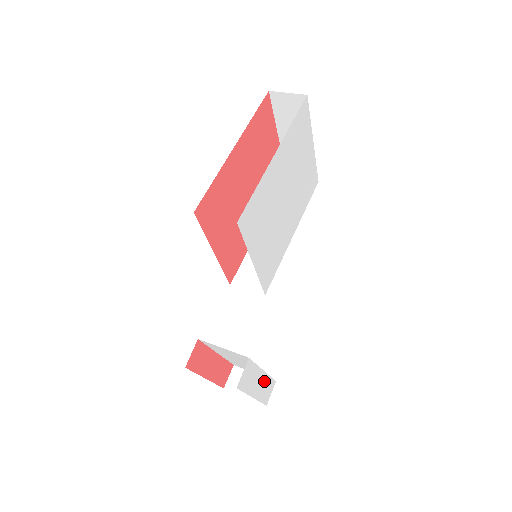
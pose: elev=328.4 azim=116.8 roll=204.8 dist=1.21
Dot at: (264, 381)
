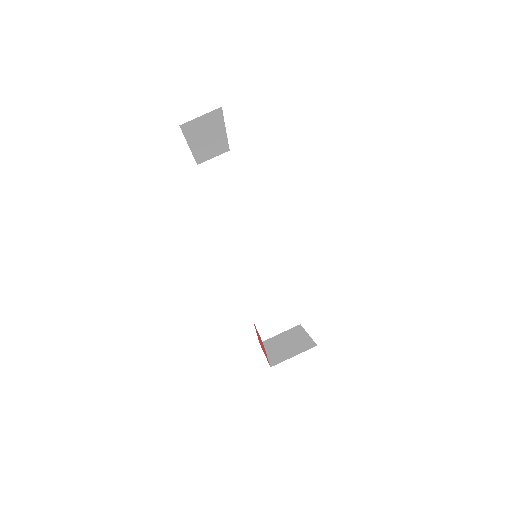
Dot at: occluded
